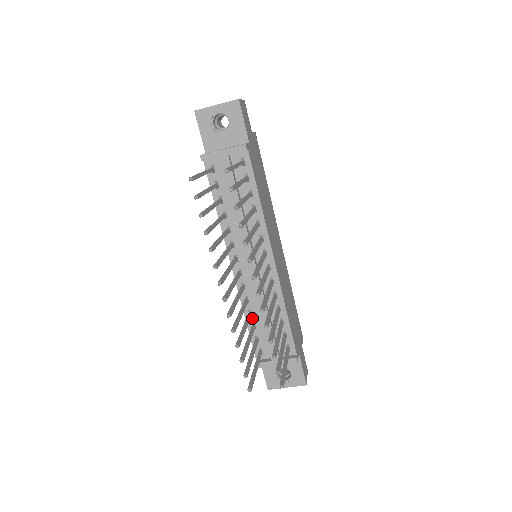
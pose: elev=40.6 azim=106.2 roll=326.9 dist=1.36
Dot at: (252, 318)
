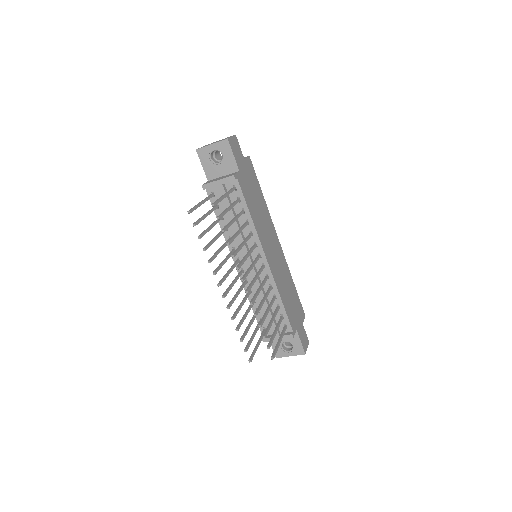
Dot at: (256, 305)
